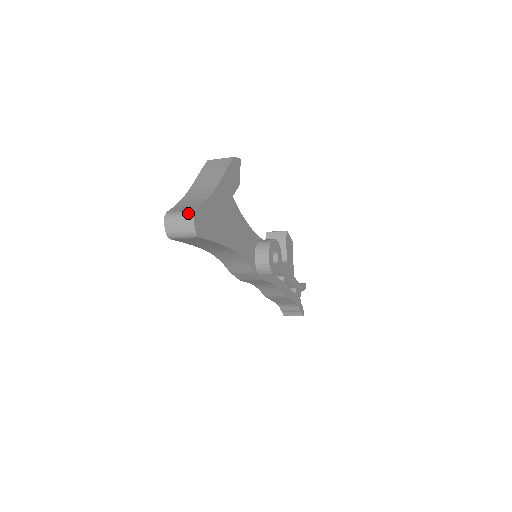
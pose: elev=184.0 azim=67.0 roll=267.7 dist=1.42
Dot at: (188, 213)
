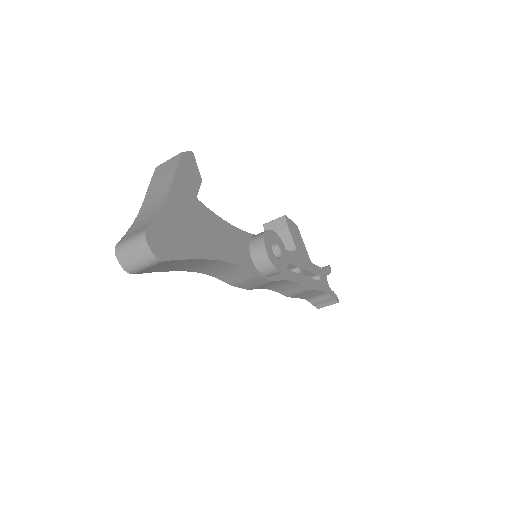
Dot at: (138, 236)
